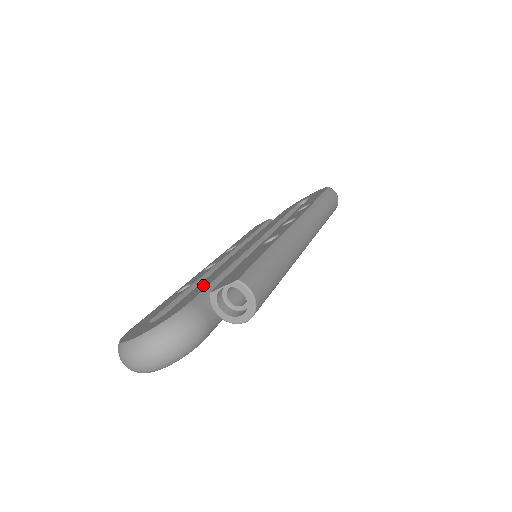
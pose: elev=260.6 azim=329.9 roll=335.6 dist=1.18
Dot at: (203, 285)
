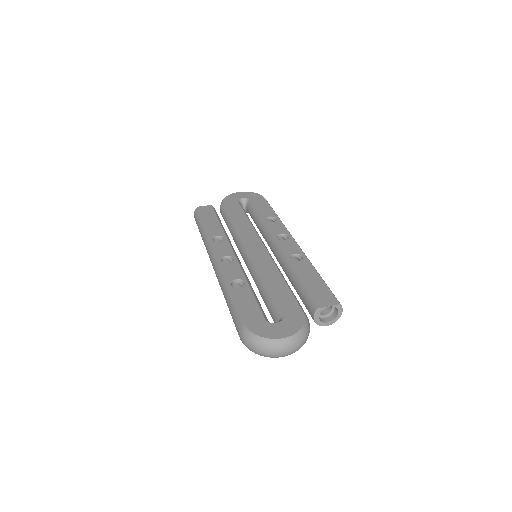
Dot at: (282, 292)
